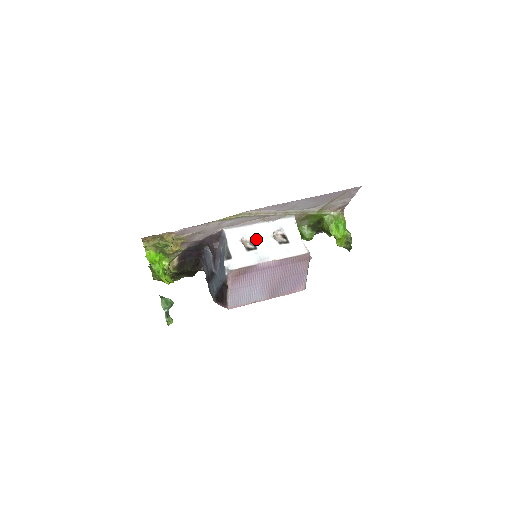
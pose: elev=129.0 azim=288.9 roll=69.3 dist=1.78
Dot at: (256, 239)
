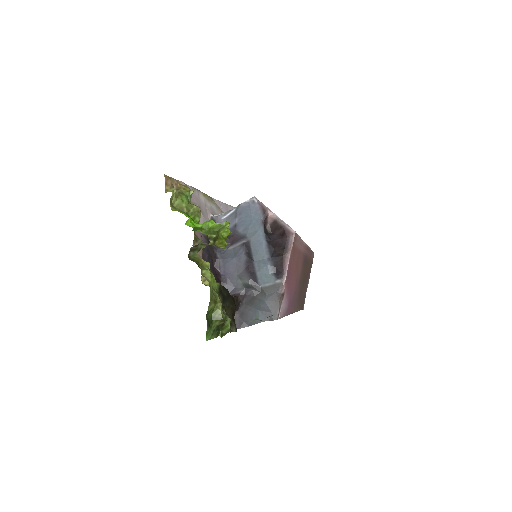
Dot at: occluded
